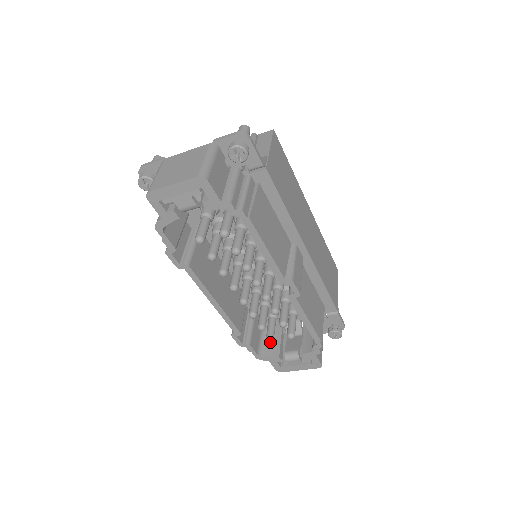
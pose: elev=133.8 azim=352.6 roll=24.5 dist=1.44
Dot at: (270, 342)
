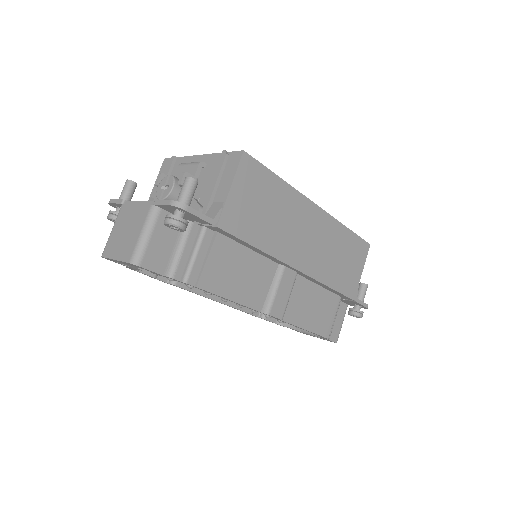
Dot at: occluded
